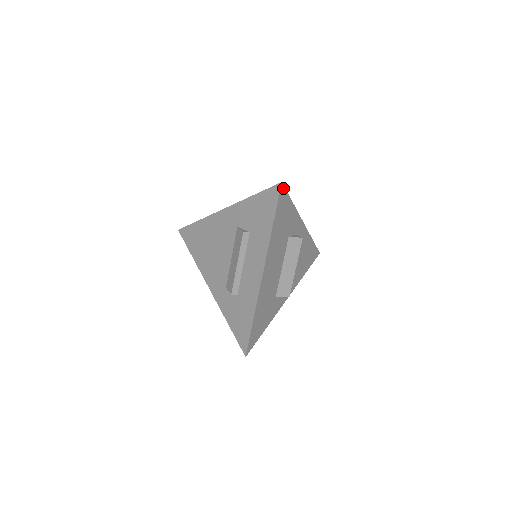
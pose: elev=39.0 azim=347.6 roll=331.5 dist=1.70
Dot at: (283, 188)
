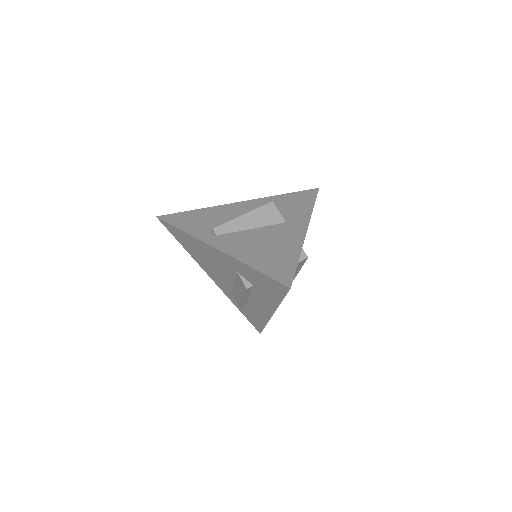
Dot at: (291, 283)
